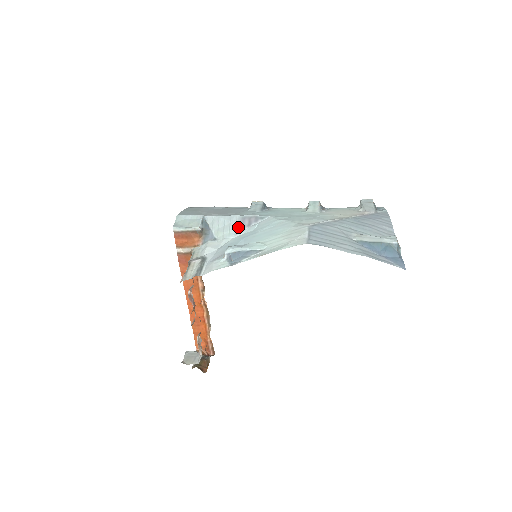
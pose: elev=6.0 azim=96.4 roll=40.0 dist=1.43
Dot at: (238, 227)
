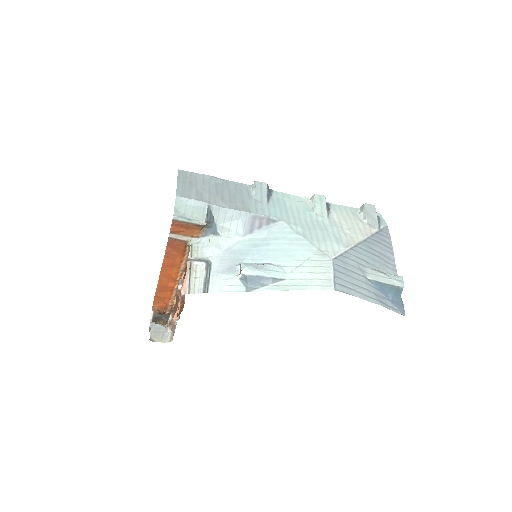
Dot at: (247, 227)
